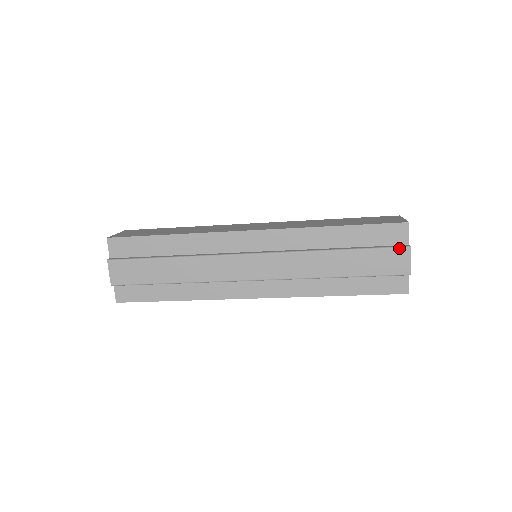
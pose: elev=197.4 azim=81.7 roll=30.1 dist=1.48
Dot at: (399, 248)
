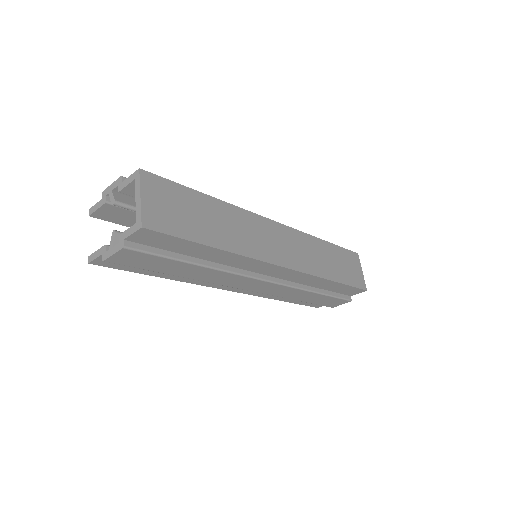
Dot at: (346, 300)
